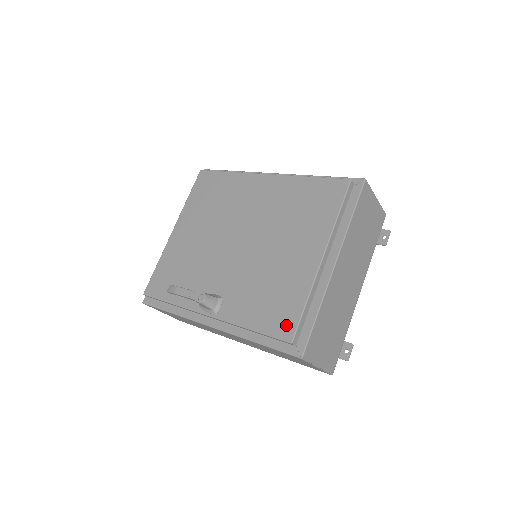
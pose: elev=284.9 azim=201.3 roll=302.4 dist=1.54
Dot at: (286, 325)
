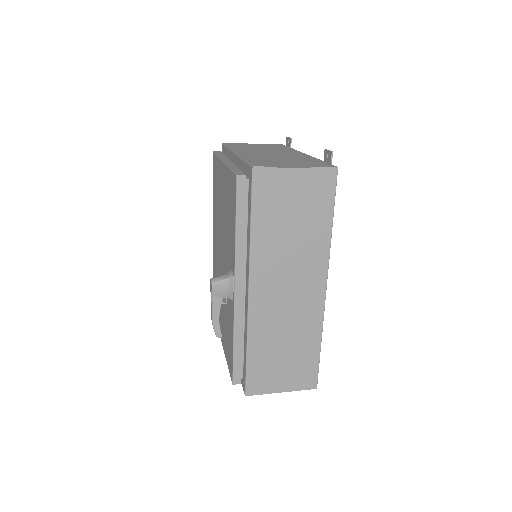
Dot at: (233, 186)
